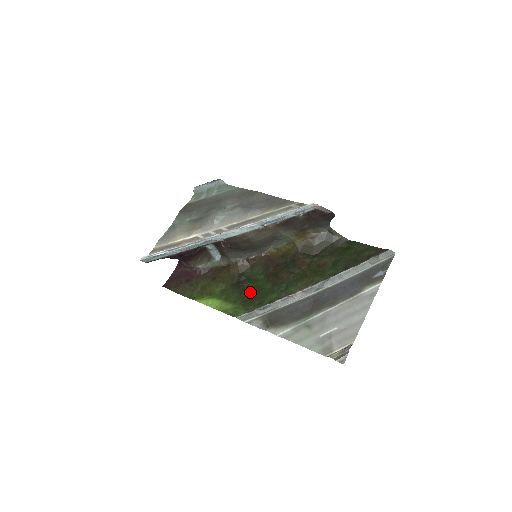
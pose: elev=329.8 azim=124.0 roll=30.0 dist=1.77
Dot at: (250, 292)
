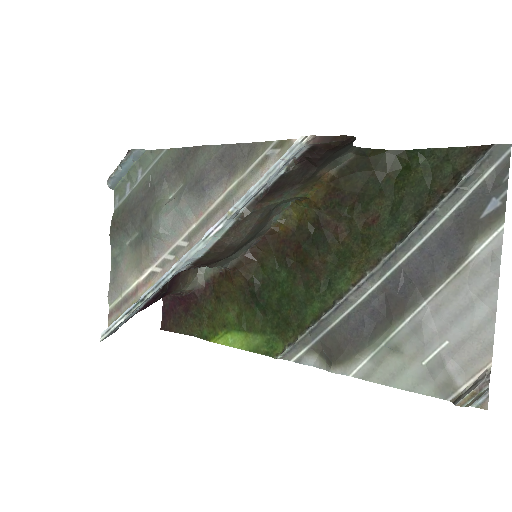
Dot at: (277, 308)
